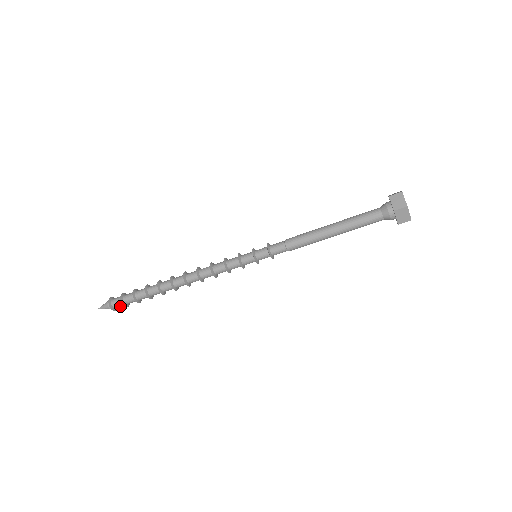
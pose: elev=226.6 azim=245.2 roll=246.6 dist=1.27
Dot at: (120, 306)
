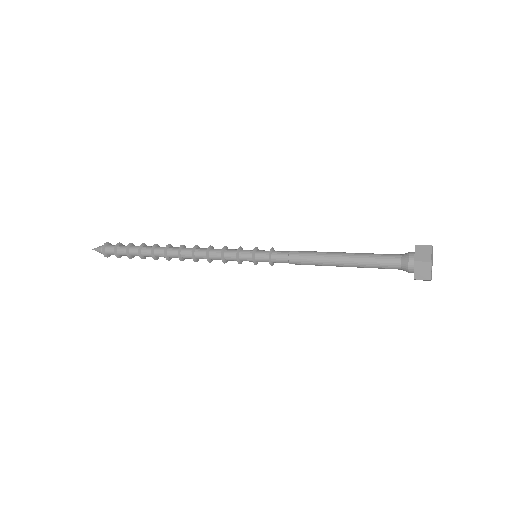
Dot at: occluded
